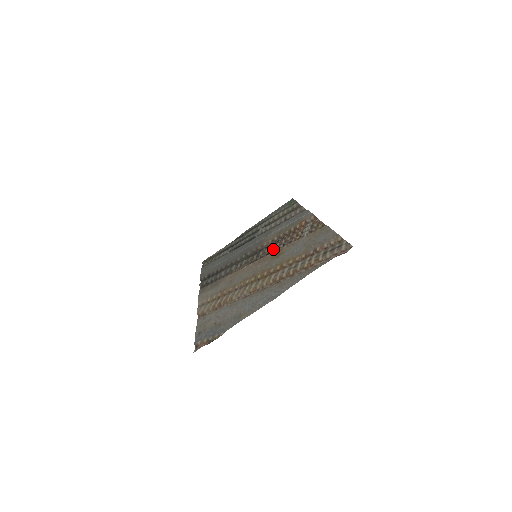
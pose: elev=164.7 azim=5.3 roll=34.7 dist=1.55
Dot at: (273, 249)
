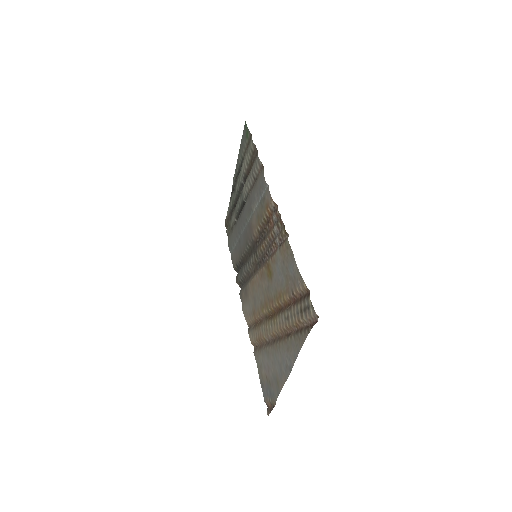
Dot at: (263, 252)
